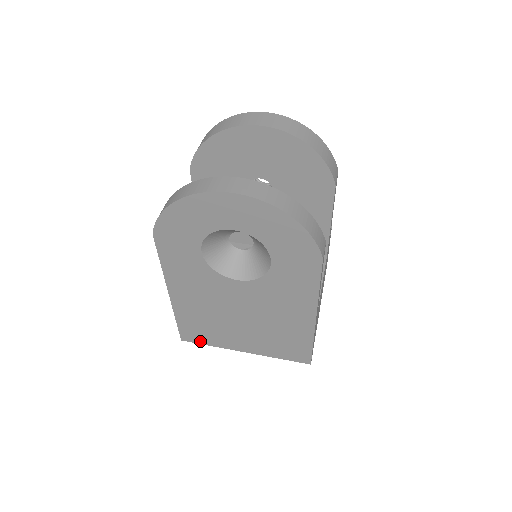
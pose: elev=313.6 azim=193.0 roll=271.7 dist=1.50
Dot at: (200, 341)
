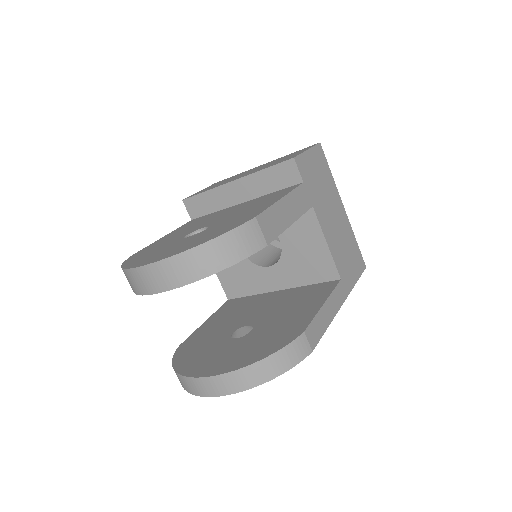
Dot at: occluded
